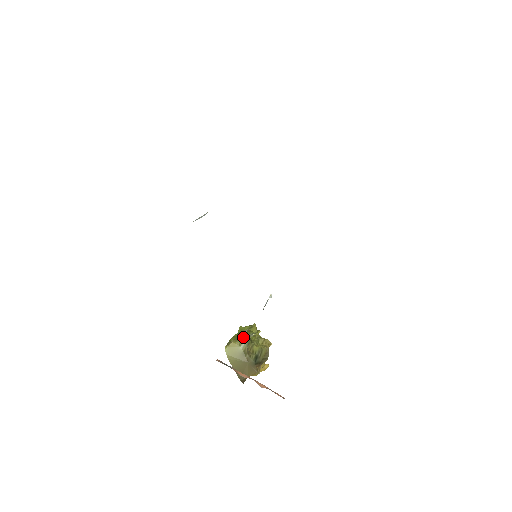
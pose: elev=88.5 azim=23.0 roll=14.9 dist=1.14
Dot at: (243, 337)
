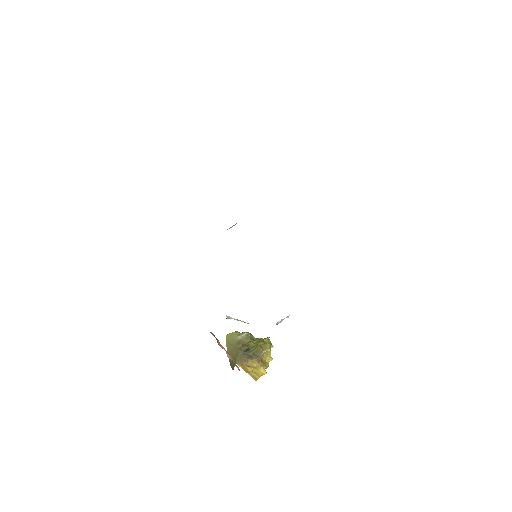
Dot at: (245, 332)
